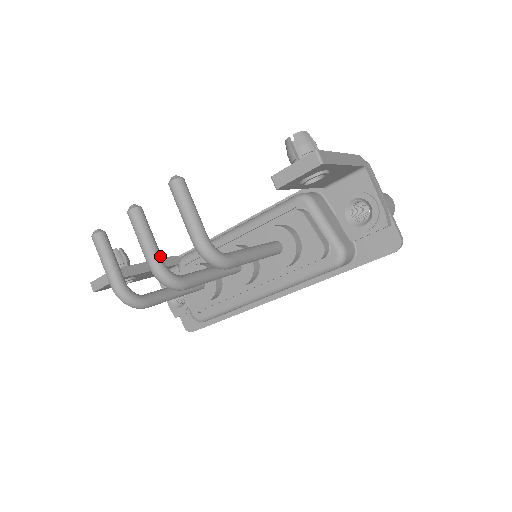
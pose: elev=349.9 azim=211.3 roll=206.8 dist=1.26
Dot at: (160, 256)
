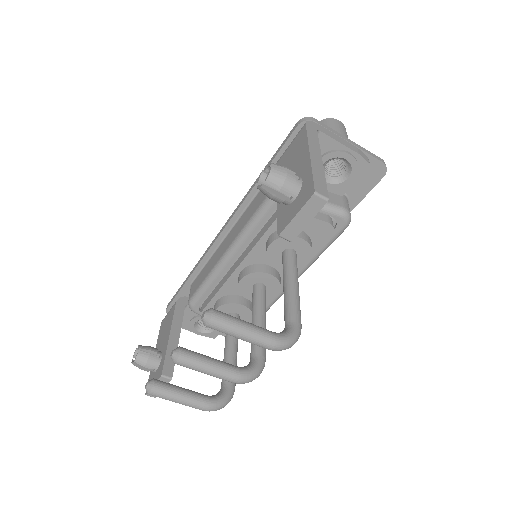
Dot at: (233, 368)
